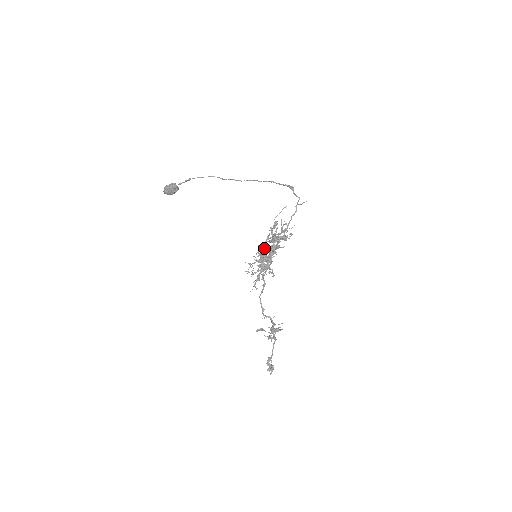
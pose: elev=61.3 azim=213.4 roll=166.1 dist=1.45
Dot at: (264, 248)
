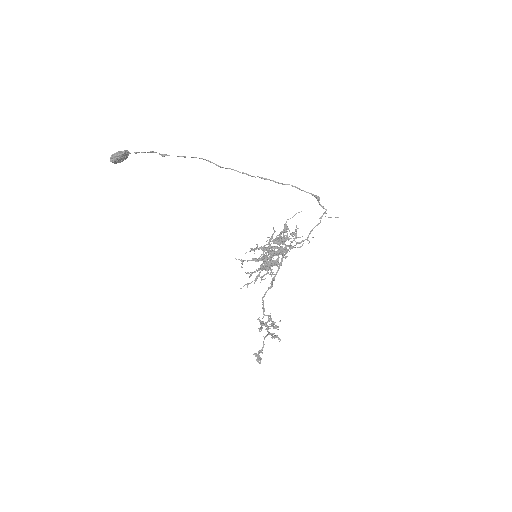
Dot at: (277, 253)
